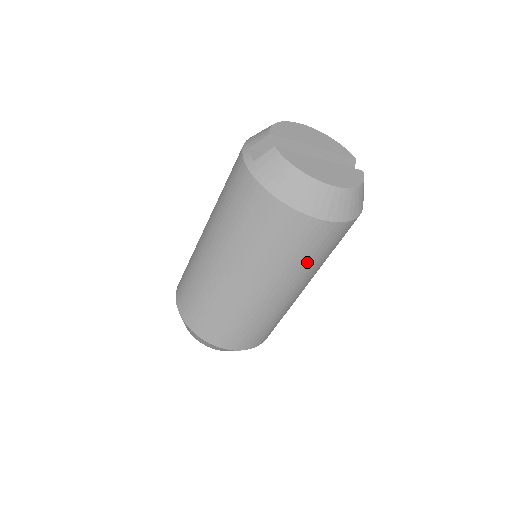
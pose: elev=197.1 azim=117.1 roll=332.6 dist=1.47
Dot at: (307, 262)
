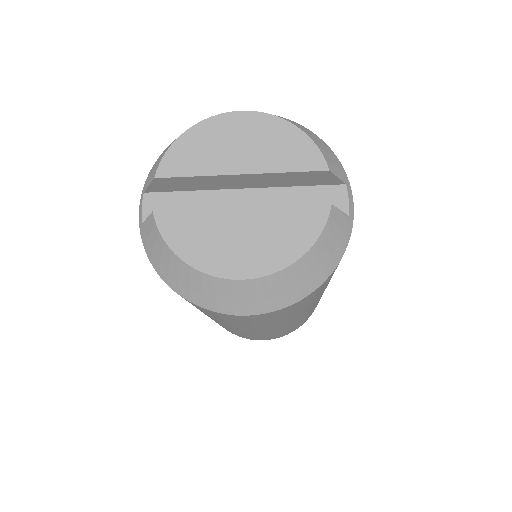
Dot at: (269, 322)
